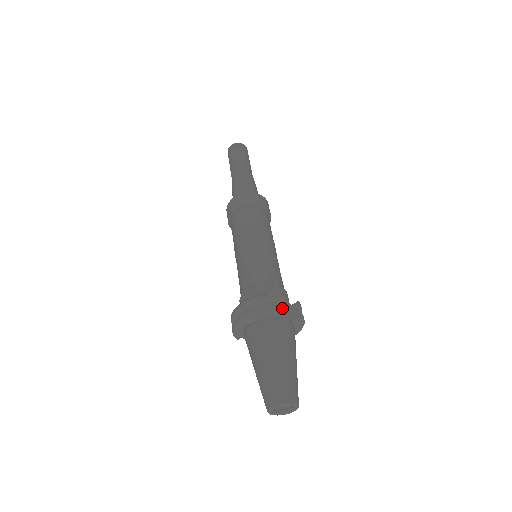
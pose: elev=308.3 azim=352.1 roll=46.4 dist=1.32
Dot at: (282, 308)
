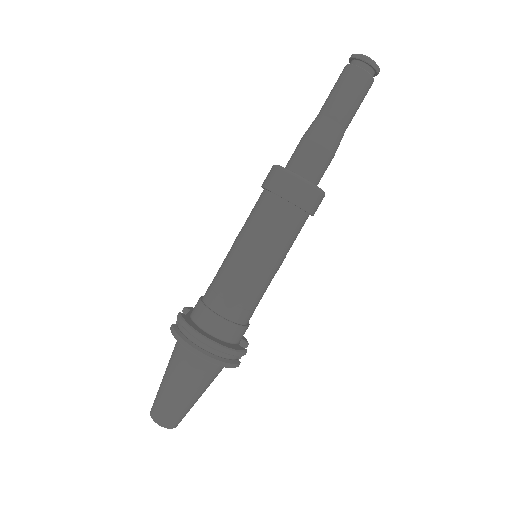
Dot at: occluded
